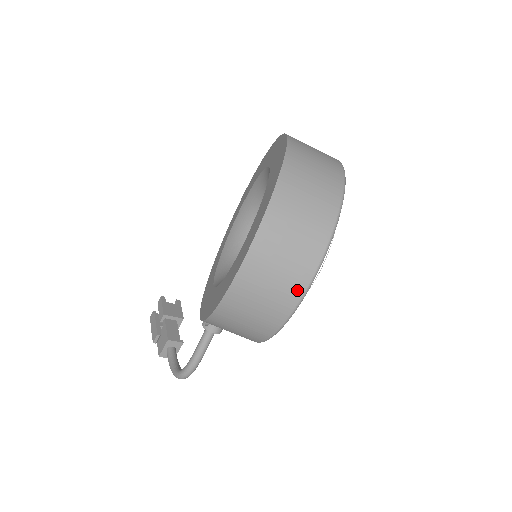
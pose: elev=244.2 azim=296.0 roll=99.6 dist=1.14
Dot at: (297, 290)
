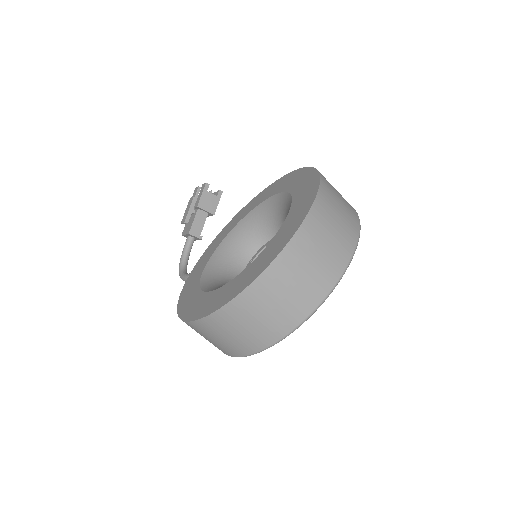
Dot at: (229, 353)
